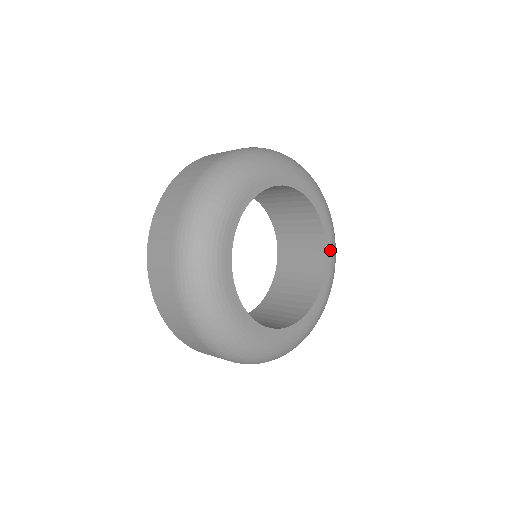
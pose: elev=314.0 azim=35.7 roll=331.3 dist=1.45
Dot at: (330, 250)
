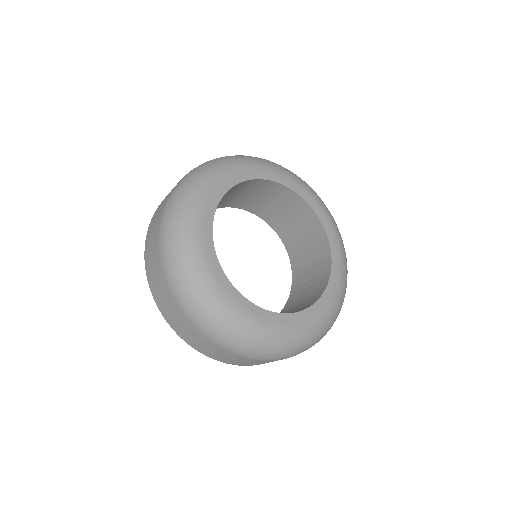
Dot at: (311, 201)
